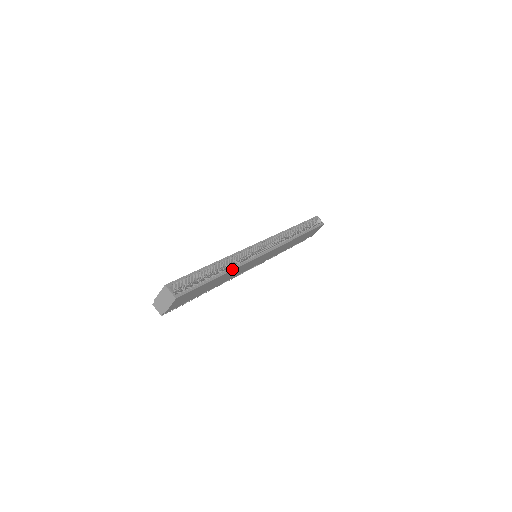
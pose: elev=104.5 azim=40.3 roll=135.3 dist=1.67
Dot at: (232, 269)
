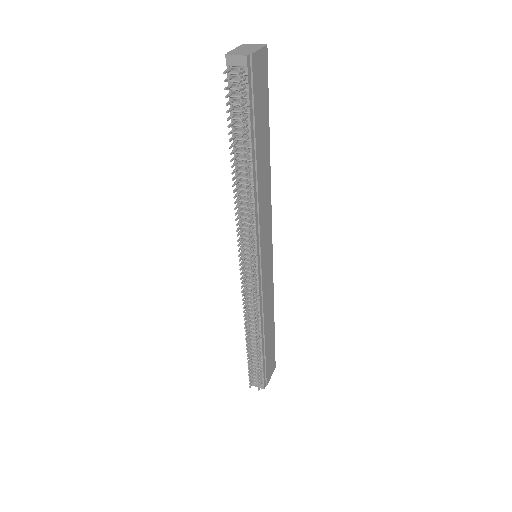
Dot at: (269, 169)
